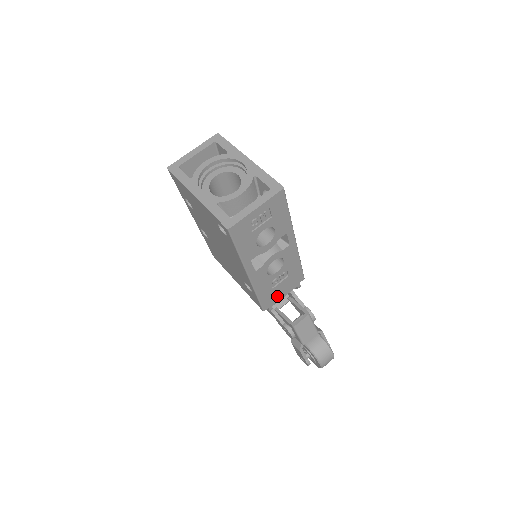
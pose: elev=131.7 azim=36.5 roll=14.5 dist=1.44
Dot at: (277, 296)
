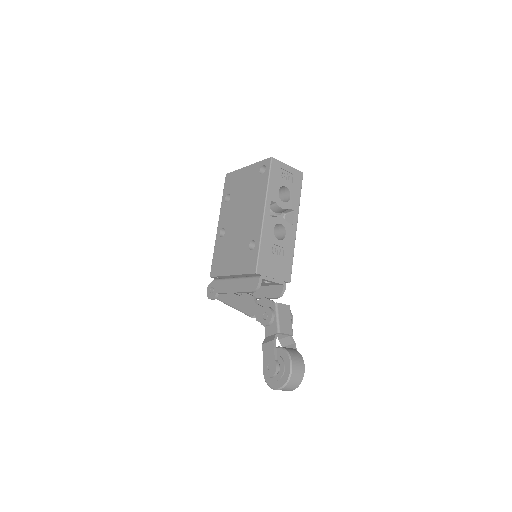
Dot at: (269, 271)
